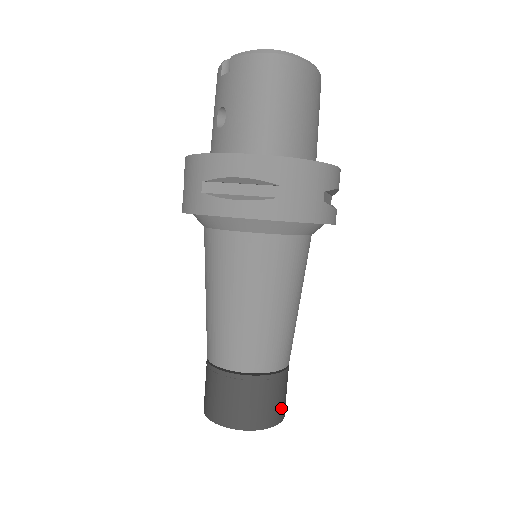
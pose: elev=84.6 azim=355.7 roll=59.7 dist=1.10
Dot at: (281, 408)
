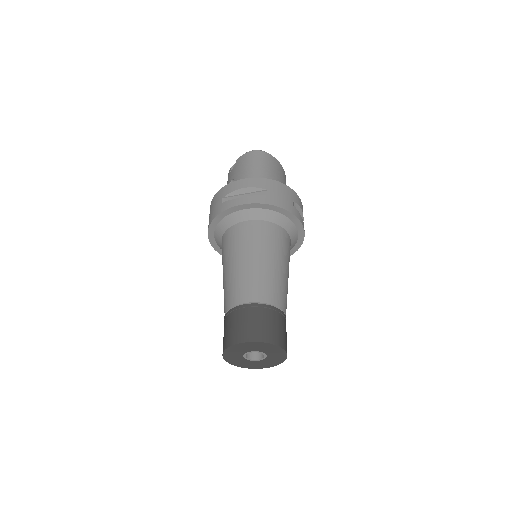
Dot at: (283, 338)
